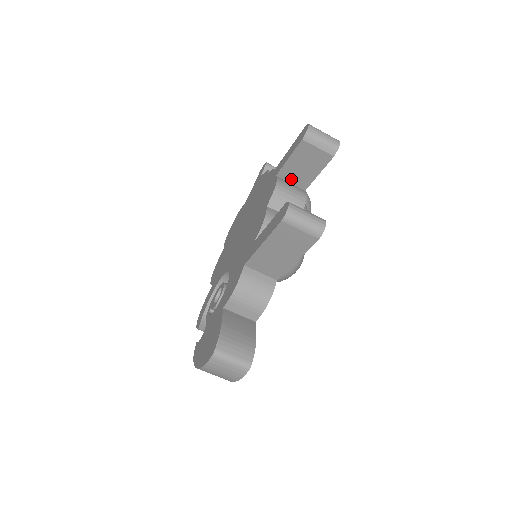
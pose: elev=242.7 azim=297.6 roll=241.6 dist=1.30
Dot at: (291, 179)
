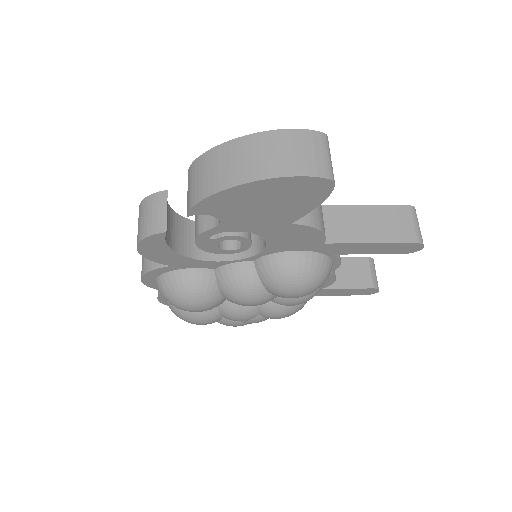
Dot at: occluded
